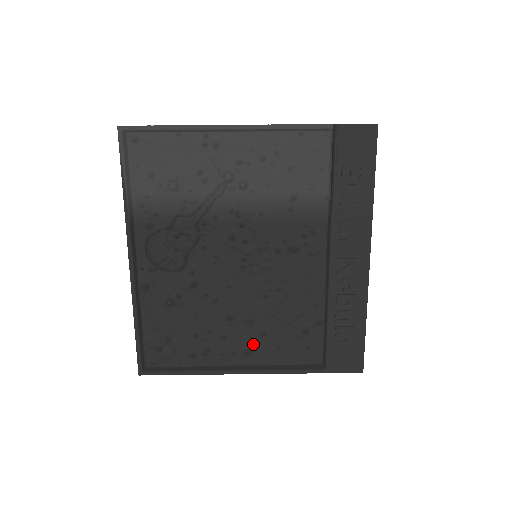
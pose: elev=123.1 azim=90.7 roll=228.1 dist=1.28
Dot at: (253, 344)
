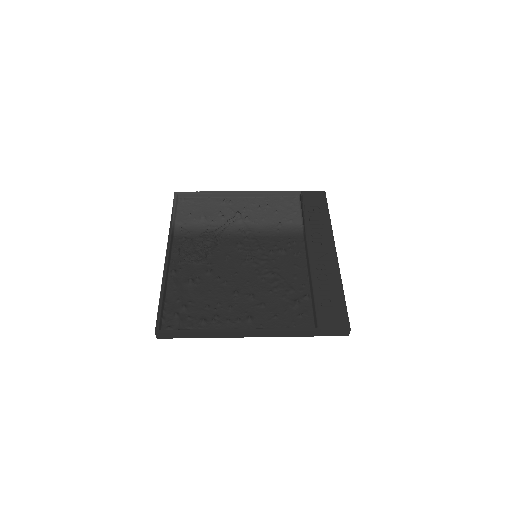
Dot at: (255, 314)
